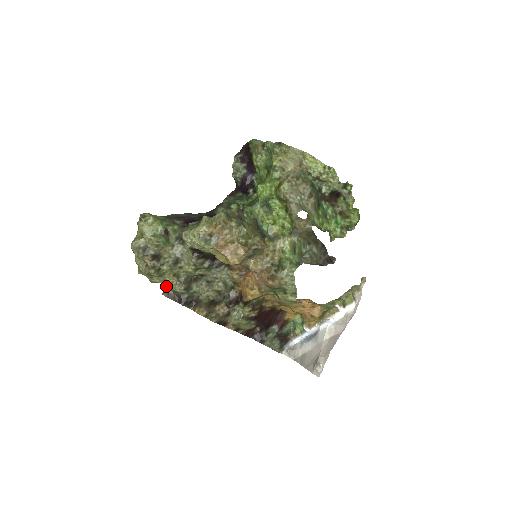
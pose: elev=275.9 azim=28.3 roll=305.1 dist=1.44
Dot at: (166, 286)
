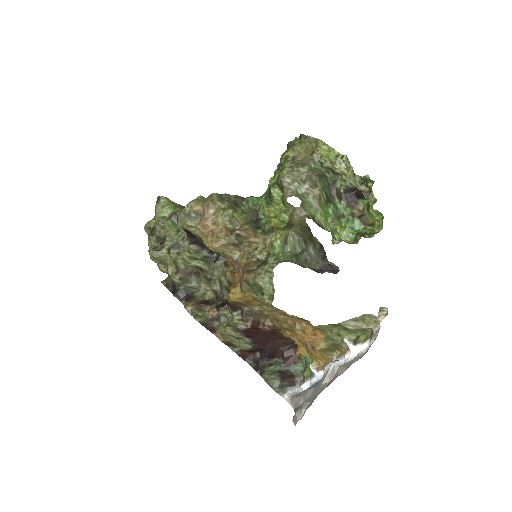
Dot at: (168, 275)
